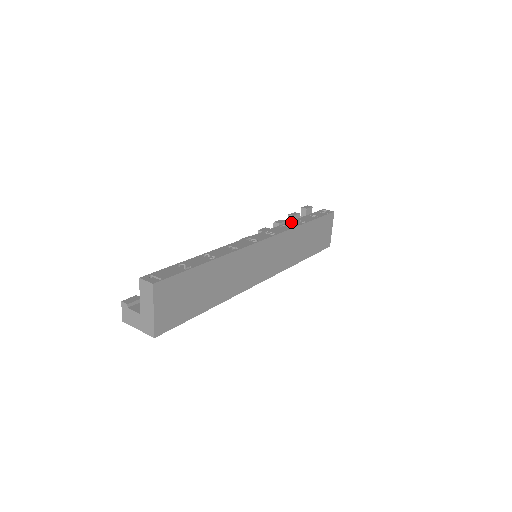
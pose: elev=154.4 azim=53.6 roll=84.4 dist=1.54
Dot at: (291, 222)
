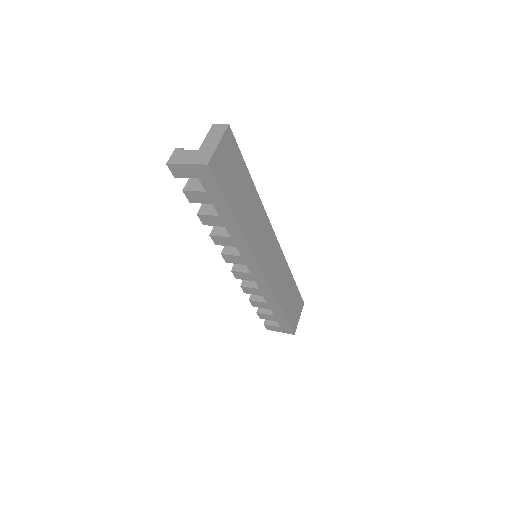
Dot at: occluded
